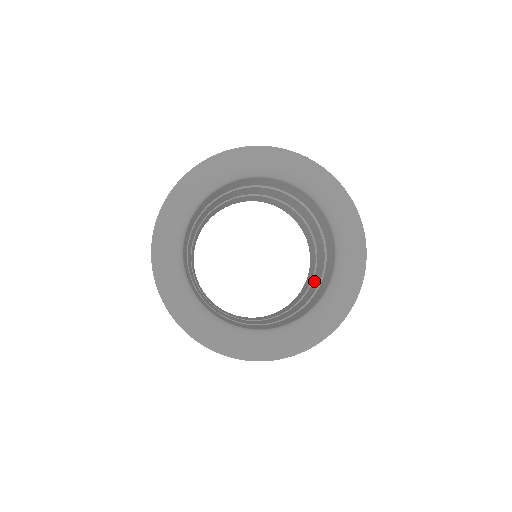
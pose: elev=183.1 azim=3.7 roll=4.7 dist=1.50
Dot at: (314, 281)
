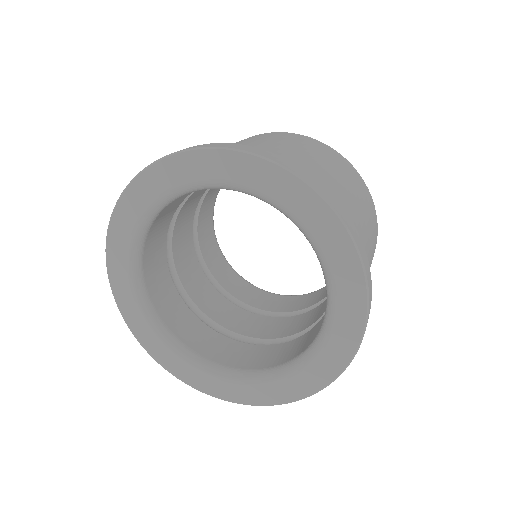
Dot at: (291, 321)
